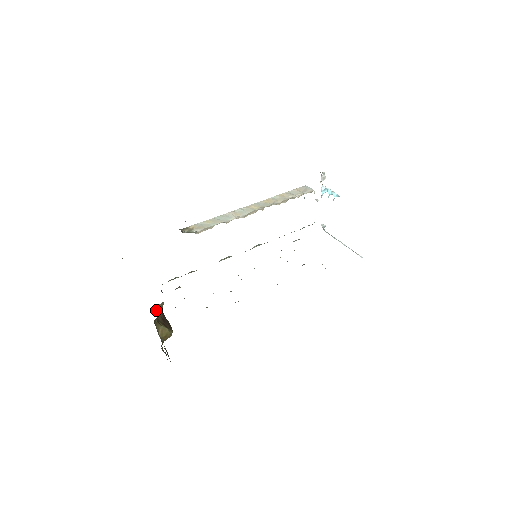
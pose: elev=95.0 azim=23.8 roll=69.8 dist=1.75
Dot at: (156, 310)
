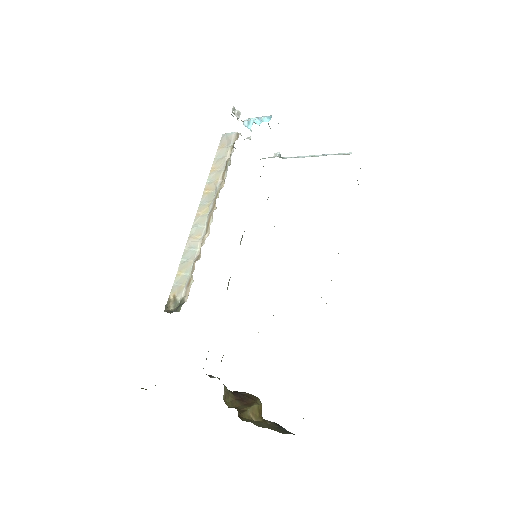
Dot at: (226, 401)
